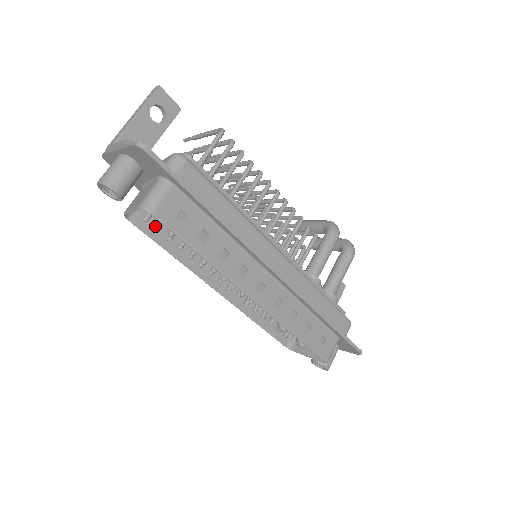
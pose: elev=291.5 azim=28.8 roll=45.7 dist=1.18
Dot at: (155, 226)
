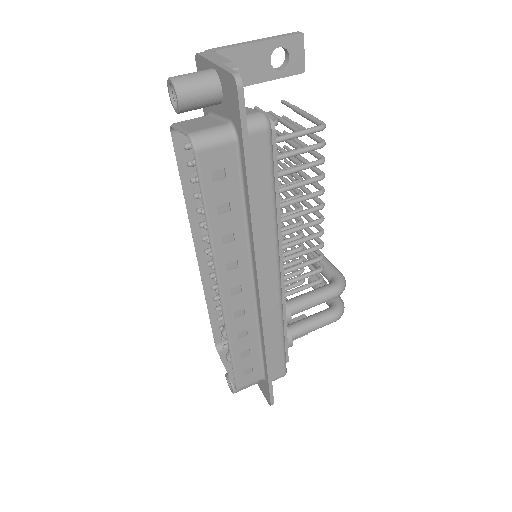
Dot at: (191, 158)
